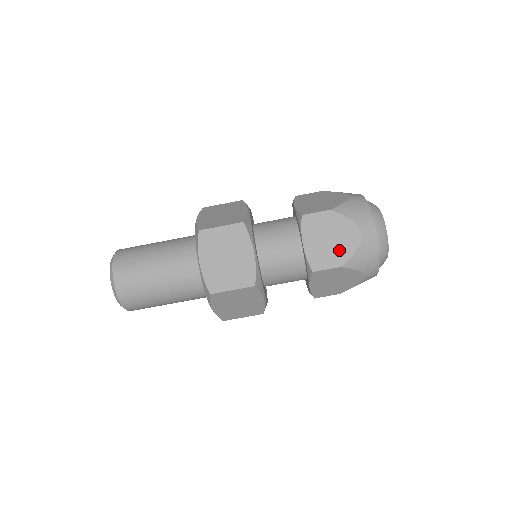
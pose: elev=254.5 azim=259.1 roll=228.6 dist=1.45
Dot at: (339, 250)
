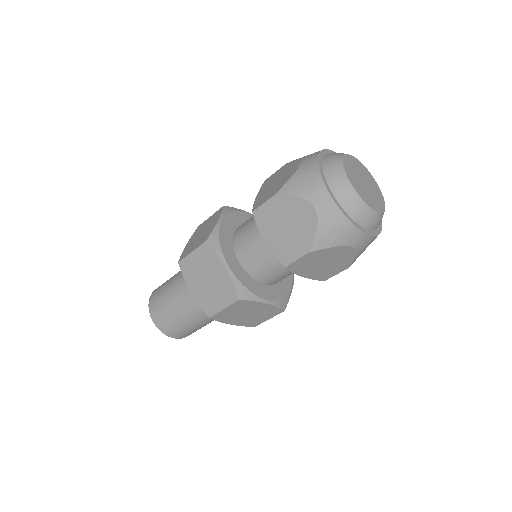
Dot at: (338, 263)
